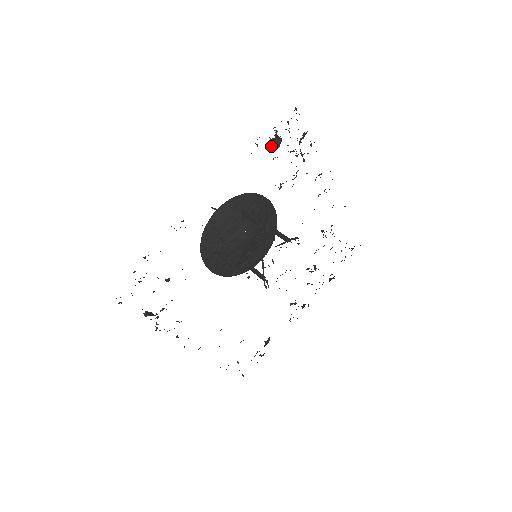
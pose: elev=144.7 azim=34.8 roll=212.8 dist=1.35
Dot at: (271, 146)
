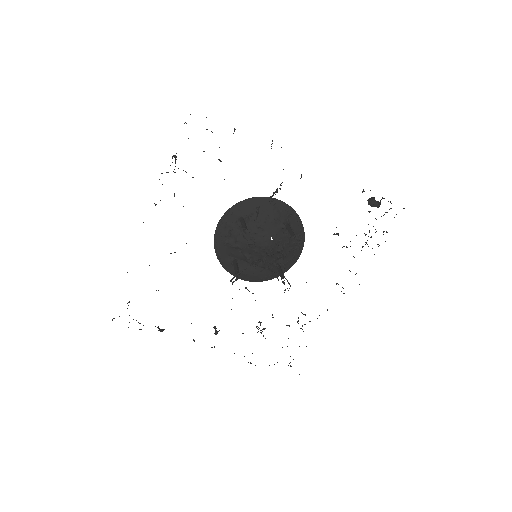
Dot at: (370, 201)
